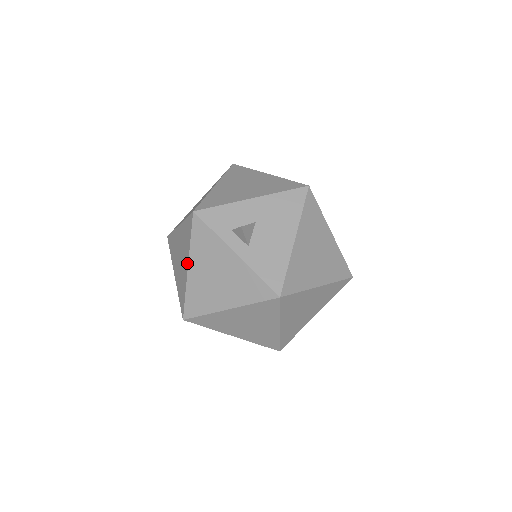
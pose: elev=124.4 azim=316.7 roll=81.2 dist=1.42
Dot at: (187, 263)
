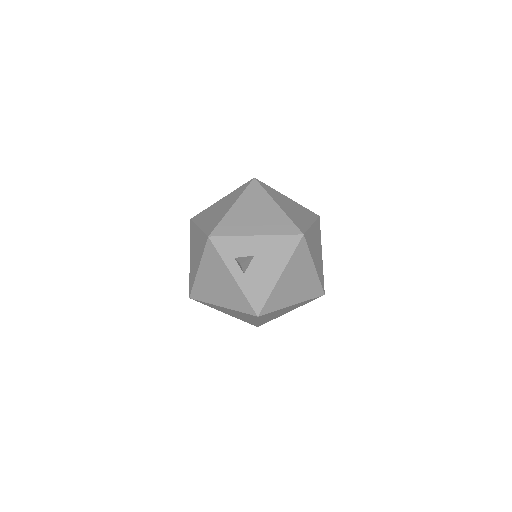
Dot at: (198, 265)
